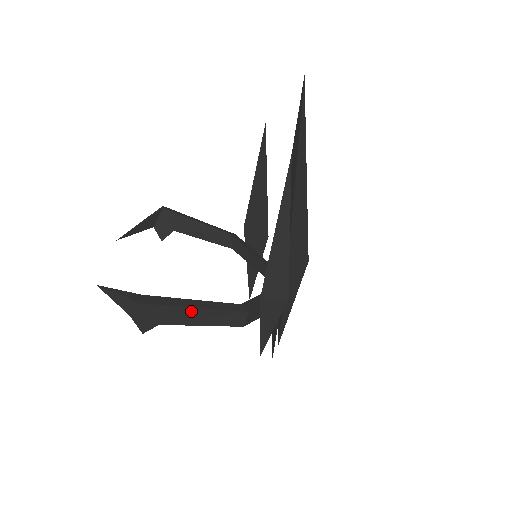
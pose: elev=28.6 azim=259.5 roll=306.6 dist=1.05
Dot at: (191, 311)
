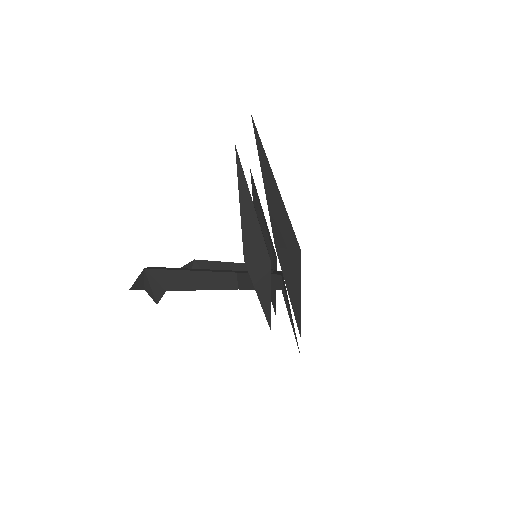
Dot at: (188, 275)
